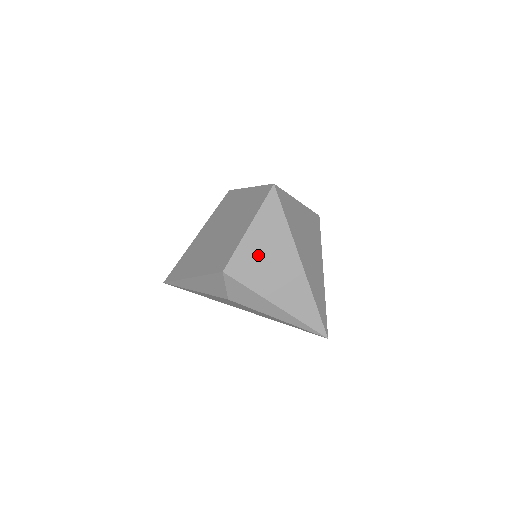
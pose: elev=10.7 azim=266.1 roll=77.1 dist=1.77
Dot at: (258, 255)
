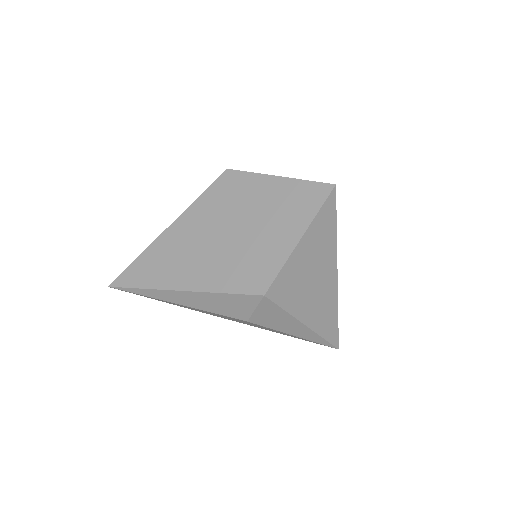
Dot at: (302, 271)
